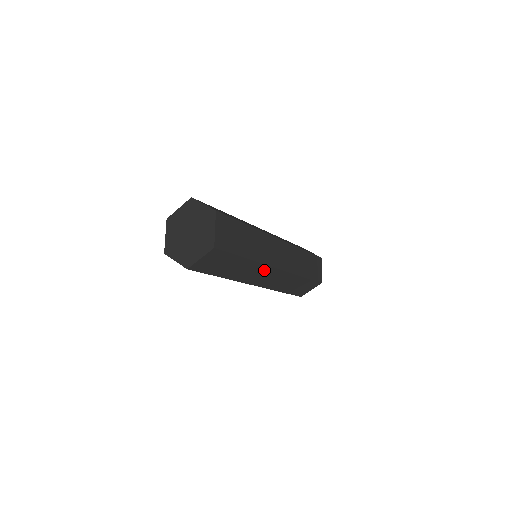
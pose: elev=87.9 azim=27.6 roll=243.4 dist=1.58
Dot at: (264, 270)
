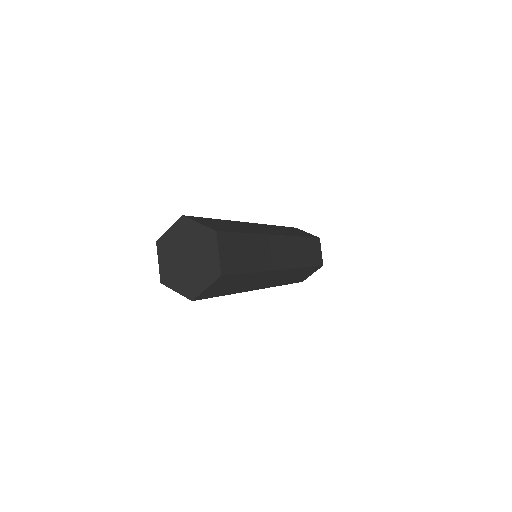
Dot at: (273, 243)
